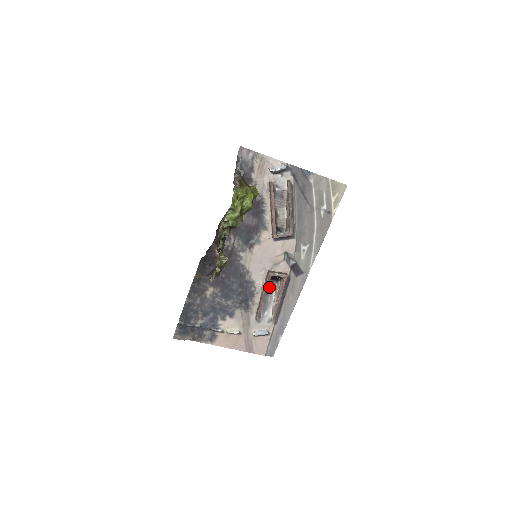
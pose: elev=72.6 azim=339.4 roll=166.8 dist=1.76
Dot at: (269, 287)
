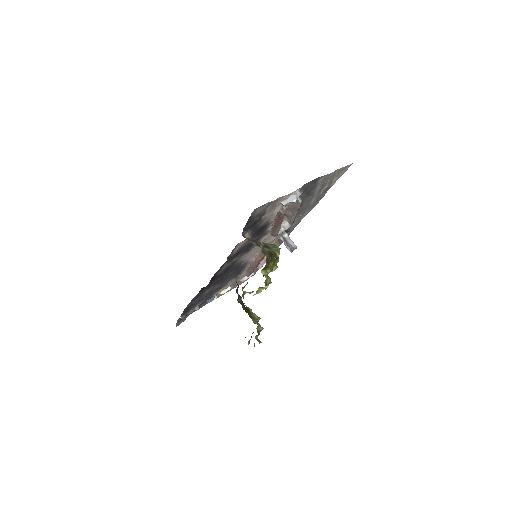
Dot at: occluded
